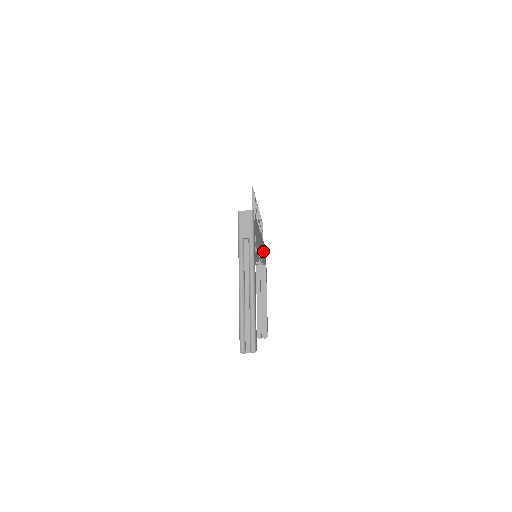
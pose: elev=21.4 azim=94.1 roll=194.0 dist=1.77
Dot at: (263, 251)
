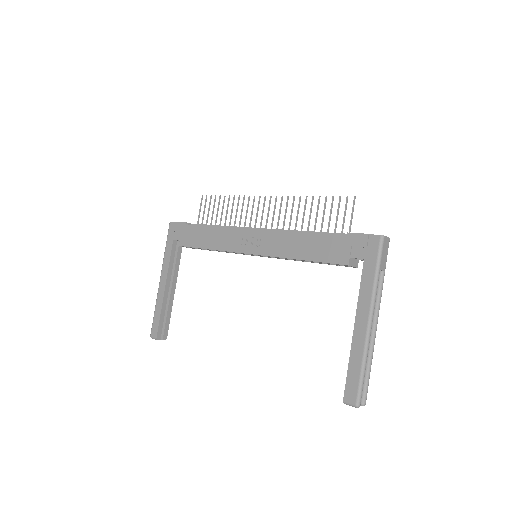
Dot at: occluded
